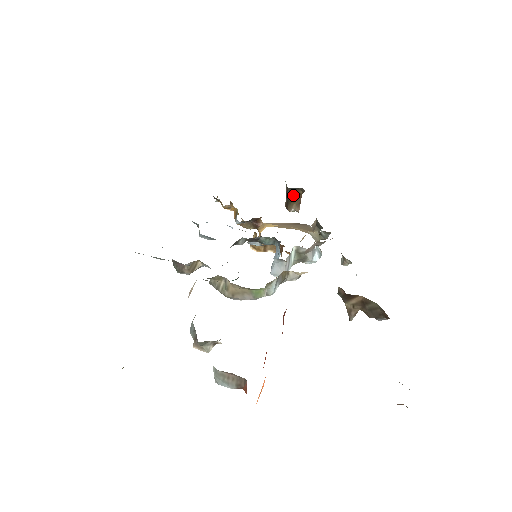
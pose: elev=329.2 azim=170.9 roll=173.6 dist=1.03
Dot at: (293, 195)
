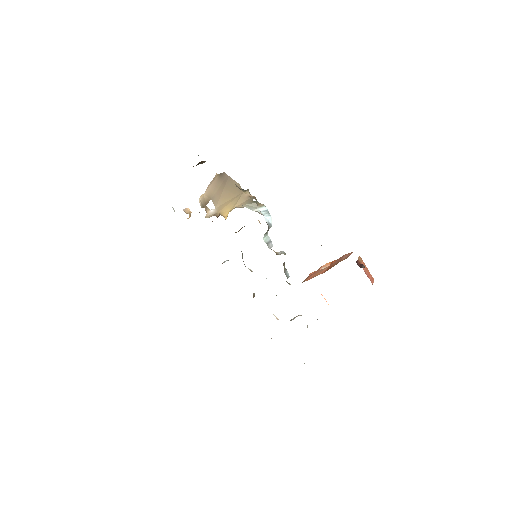
Dot at: occluded
